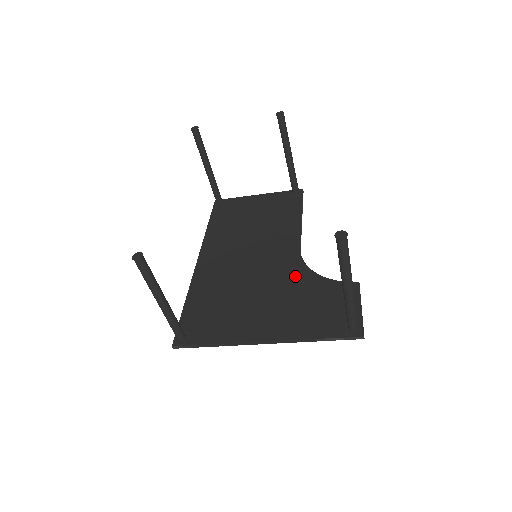
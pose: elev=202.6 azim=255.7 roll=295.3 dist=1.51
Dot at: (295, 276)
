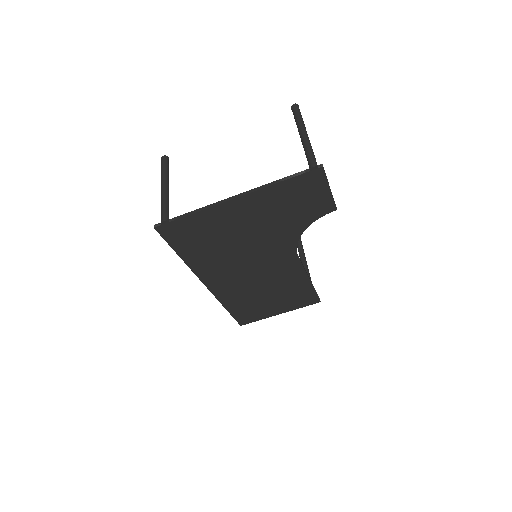
Dot at: (284, 234)
